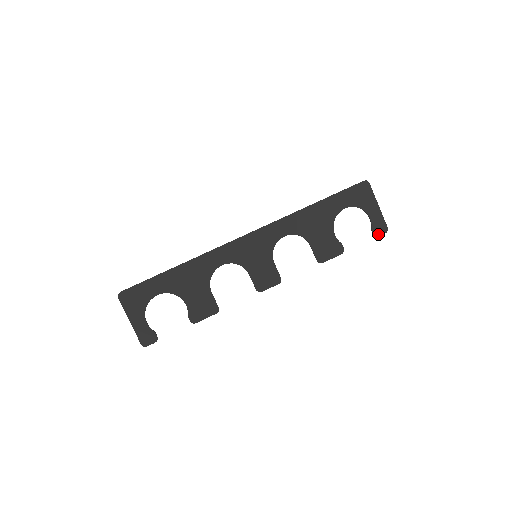
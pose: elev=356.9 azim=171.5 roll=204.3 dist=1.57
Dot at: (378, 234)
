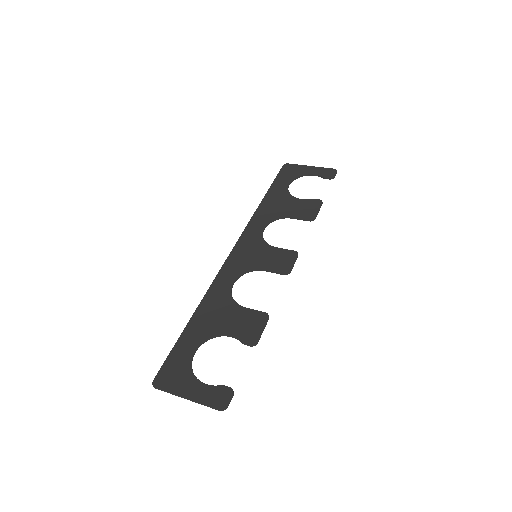
Dot at: (332, 176)
